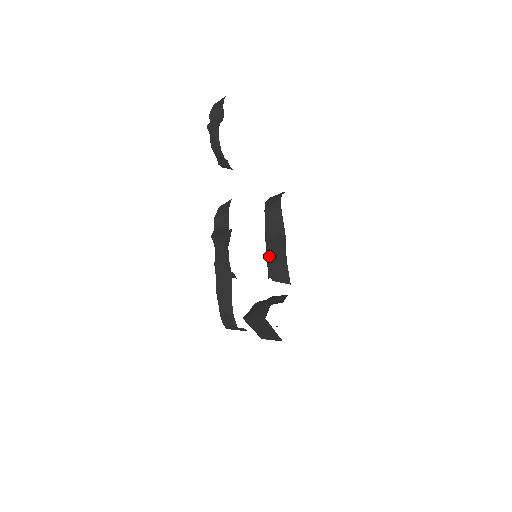
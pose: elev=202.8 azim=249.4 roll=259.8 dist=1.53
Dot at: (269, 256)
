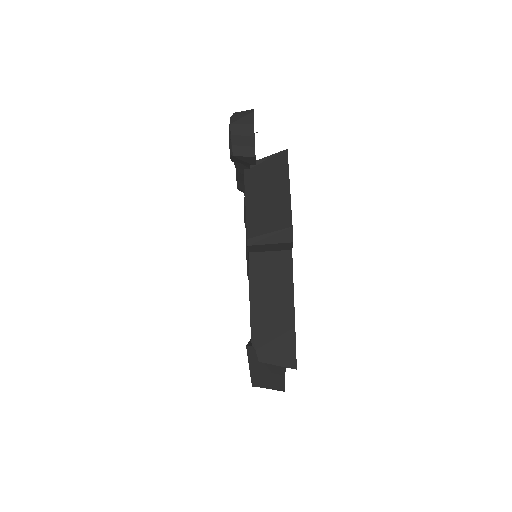
Dot at: occluded
